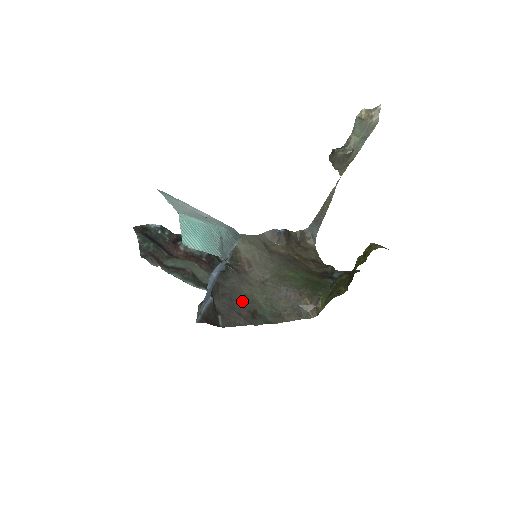
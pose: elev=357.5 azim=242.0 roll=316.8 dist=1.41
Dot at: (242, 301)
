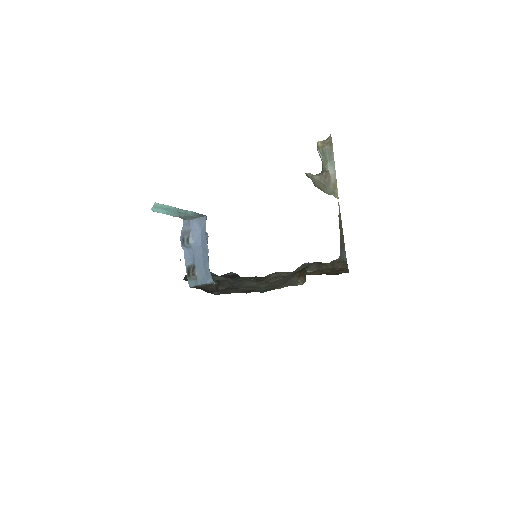
Dot at: (245, 288)
